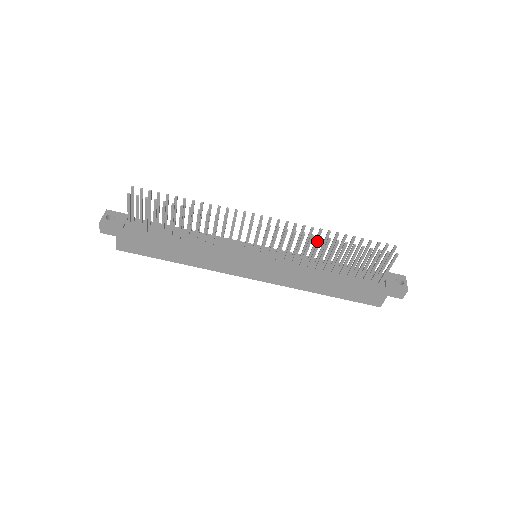
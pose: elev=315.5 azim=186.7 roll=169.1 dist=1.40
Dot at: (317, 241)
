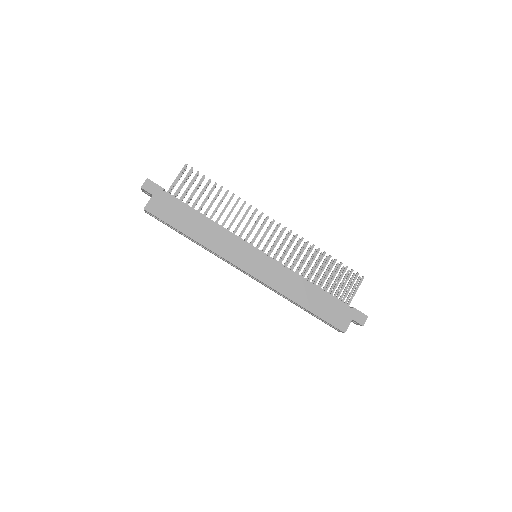
Dot at: (310, 249)
